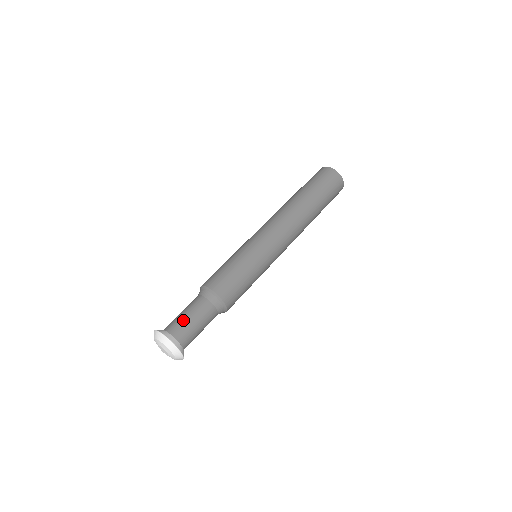
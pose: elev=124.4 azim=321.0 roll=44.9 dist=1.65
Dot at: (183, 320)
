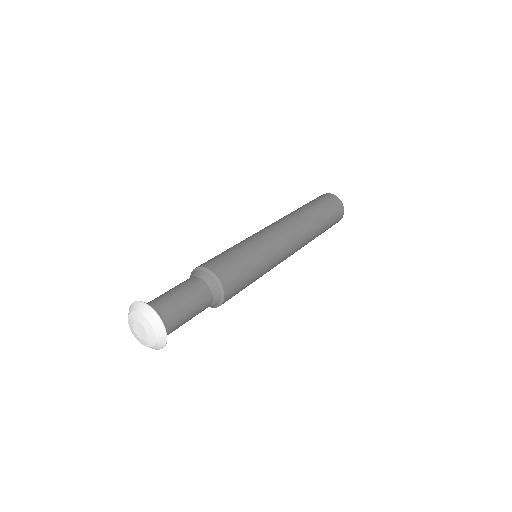
Dot at: (176, 299)
